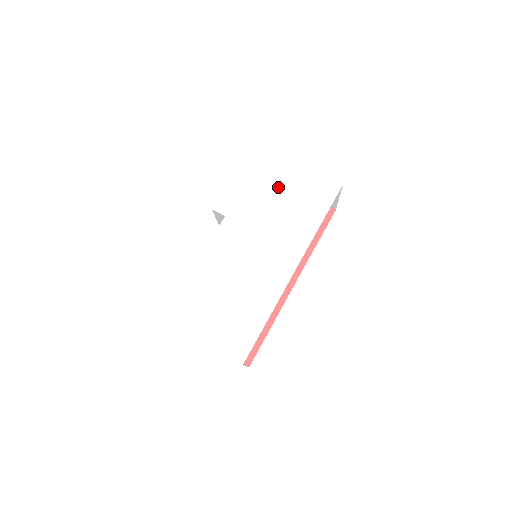
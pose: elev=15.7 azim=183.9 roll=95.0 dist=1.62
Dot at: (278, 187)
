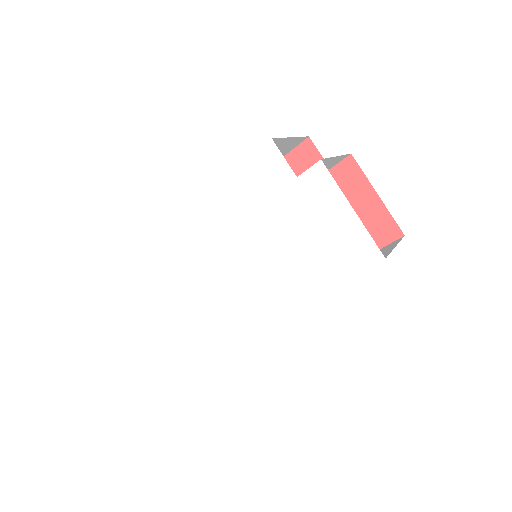
Dot at: (296, 210)
